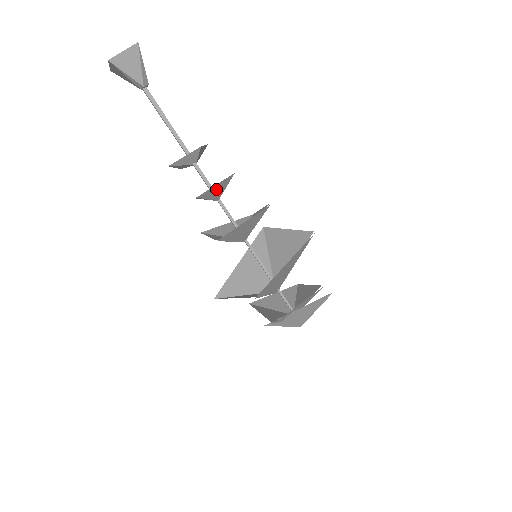
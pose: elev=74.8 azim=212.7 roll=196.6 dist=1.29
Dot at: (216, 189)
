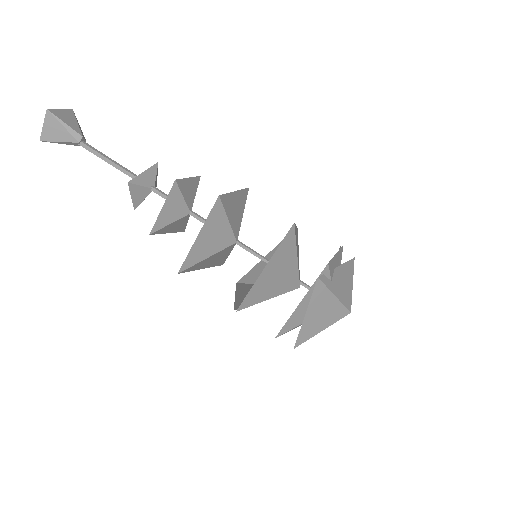
Dot at: (189, 187)
